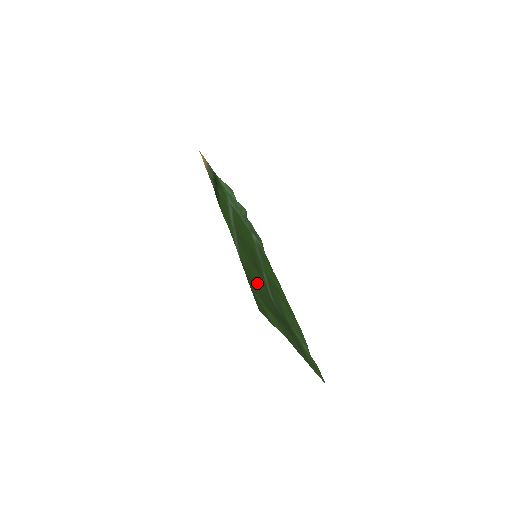
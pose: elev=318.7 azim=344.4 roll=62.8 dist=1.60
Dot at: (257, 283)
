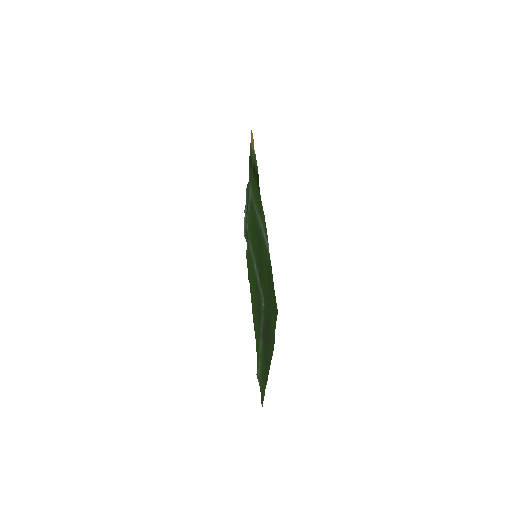
Dot at: (267, 284)
